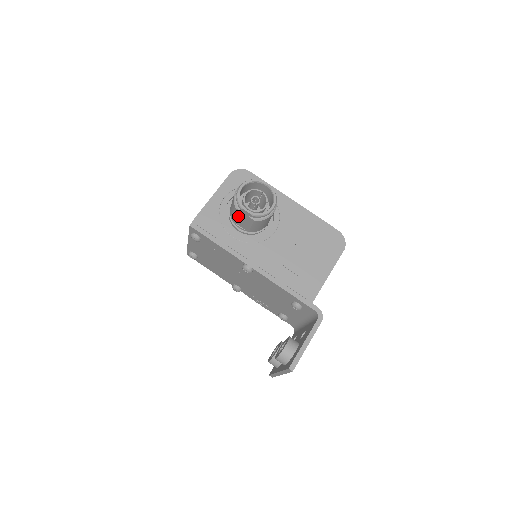
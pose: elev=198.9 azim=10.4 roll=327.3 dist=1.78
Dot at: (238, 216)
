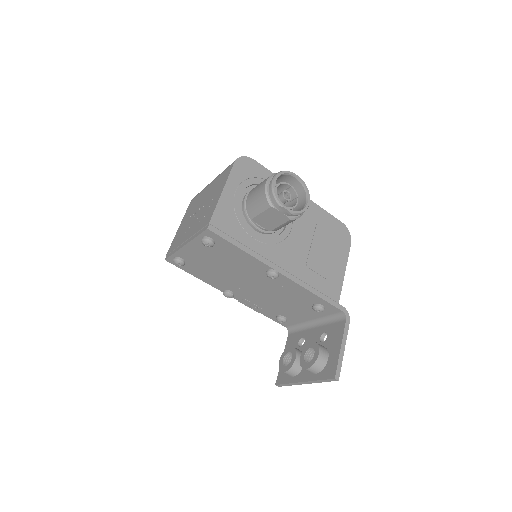
Dot at: (267, 214)
